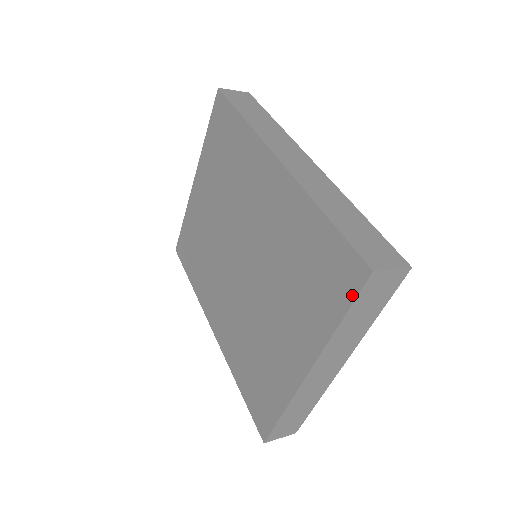
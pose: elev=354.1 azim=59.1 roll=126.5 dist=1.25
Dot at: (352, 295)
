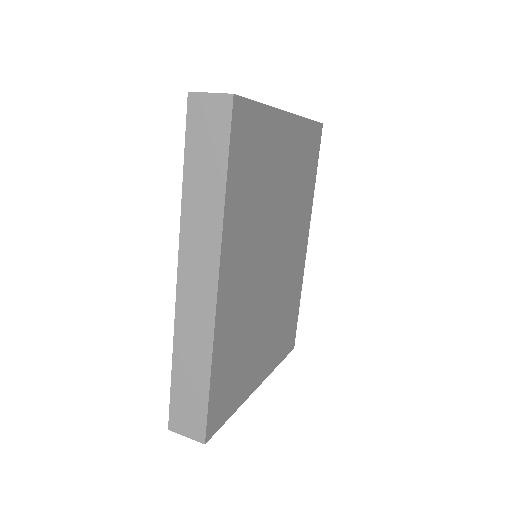
Dot at: occluded
